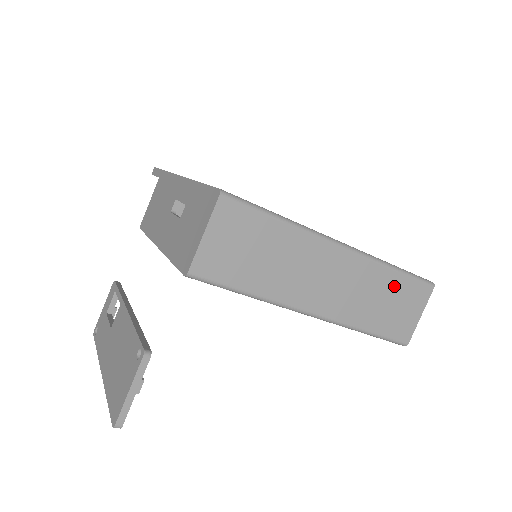
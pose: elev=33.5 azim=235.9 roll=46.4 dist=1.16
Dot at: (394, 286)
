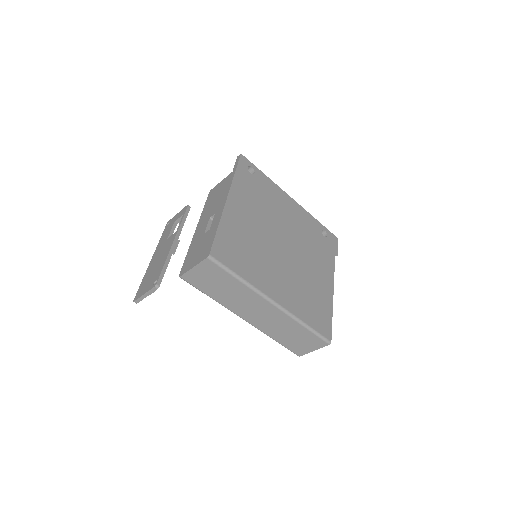
Dot at: (301, 332)
